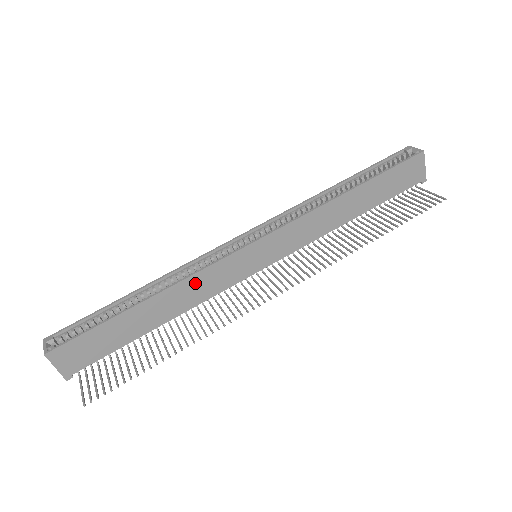
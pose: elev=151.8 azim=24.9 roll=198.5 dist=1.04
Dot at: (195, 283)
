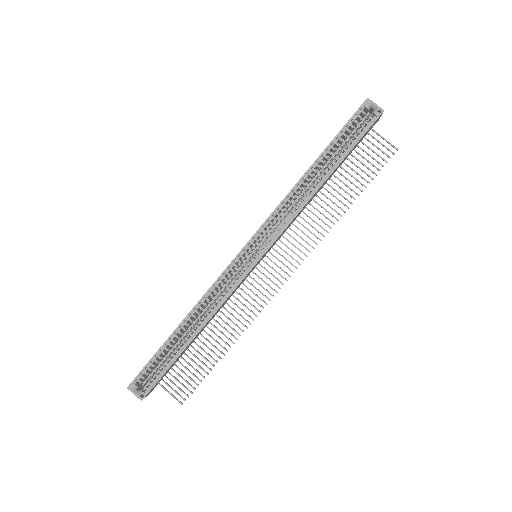
Dot at: (222, 305)
